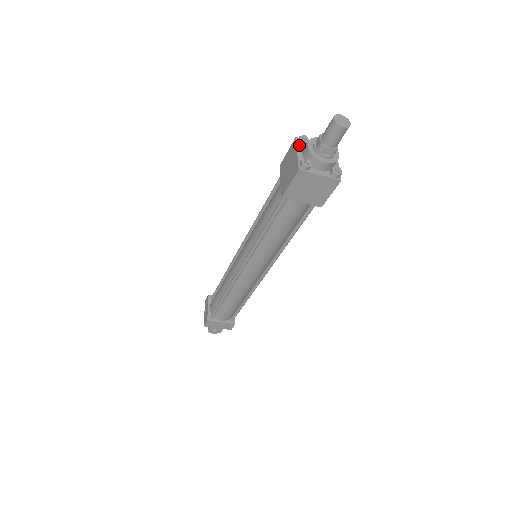
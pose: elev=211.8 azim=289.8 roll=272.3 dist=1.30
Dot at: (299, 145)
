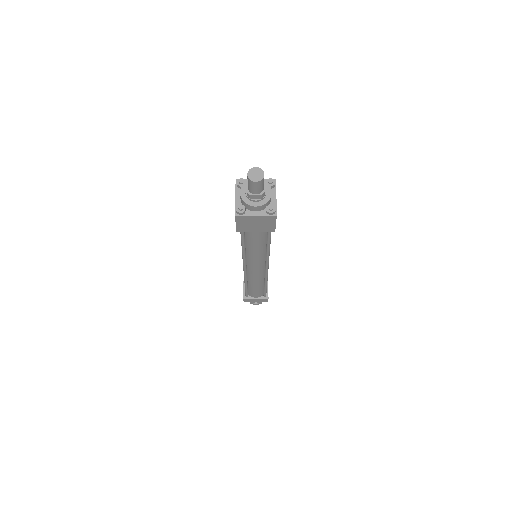
Dot at: (238, 188)
